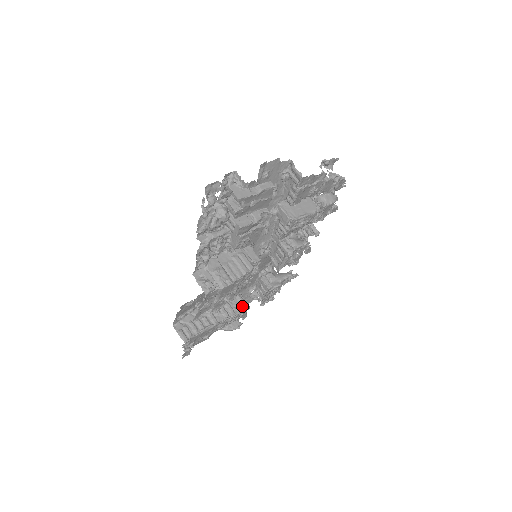
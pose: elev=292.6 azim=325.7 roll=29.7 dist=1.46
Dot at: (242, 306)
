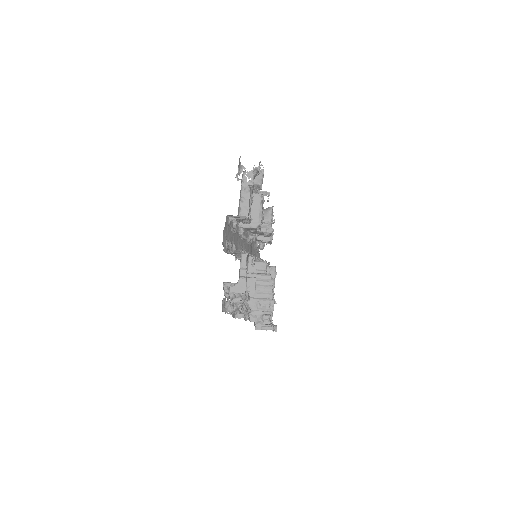
Dot at: (271, 271)
